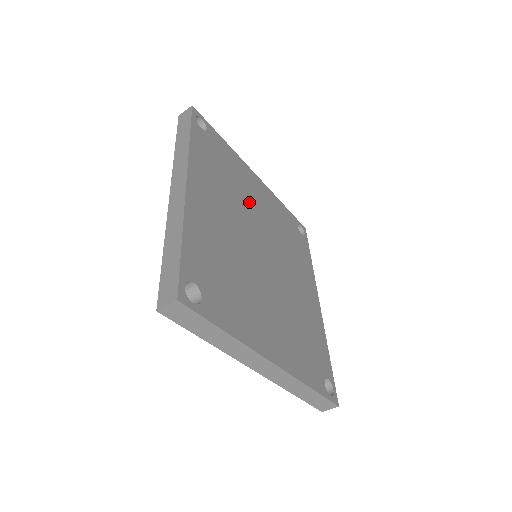
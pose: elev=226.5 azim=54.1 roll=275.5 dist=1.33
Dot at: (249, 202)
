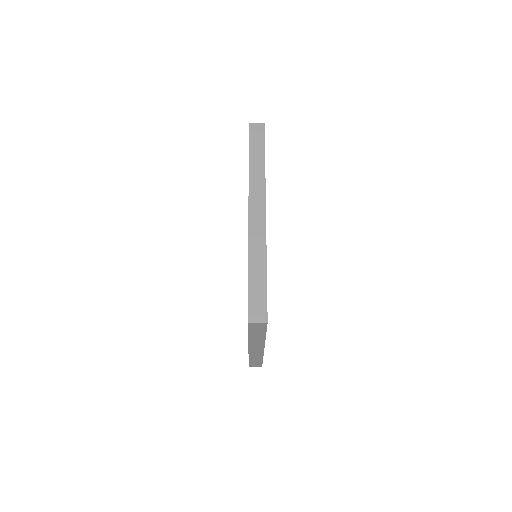
Dot at: occluded
